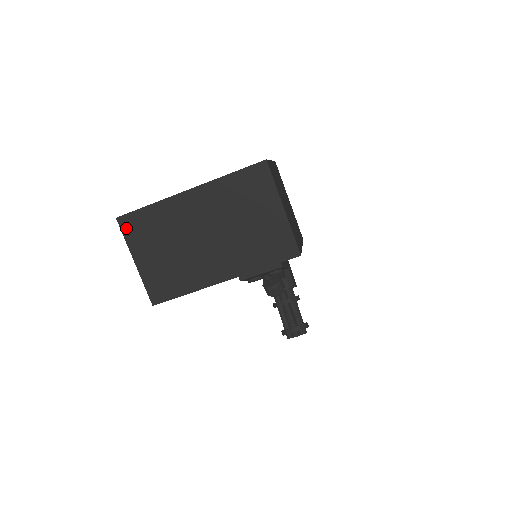
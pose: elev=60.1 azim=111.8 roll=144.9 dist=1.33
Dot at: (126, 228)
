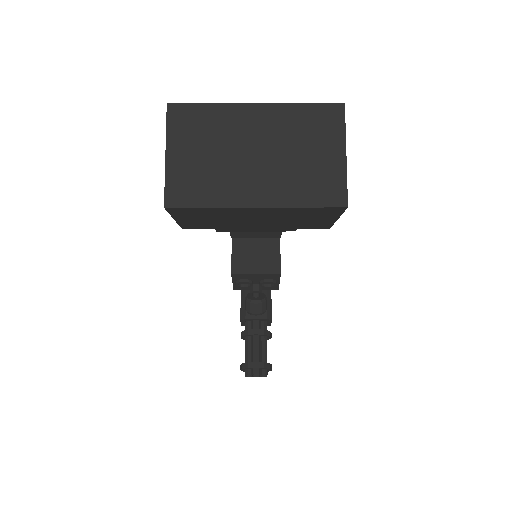
Dot at: (173, 117)
